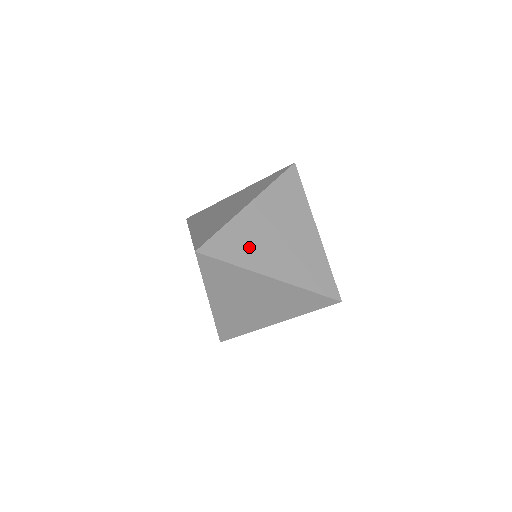
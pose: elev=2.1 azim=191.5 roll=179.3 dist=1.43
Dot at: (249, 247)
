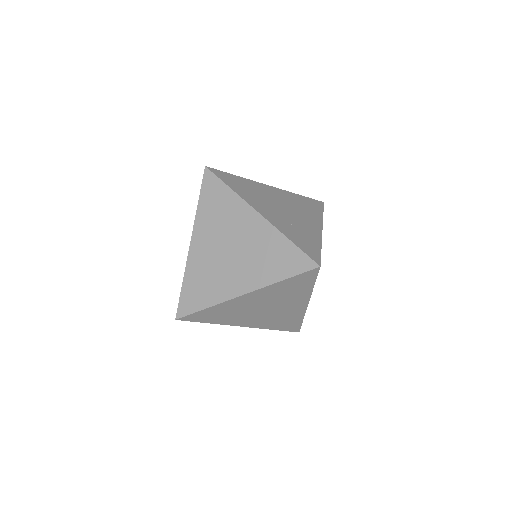
Dot at: (210, 282)
